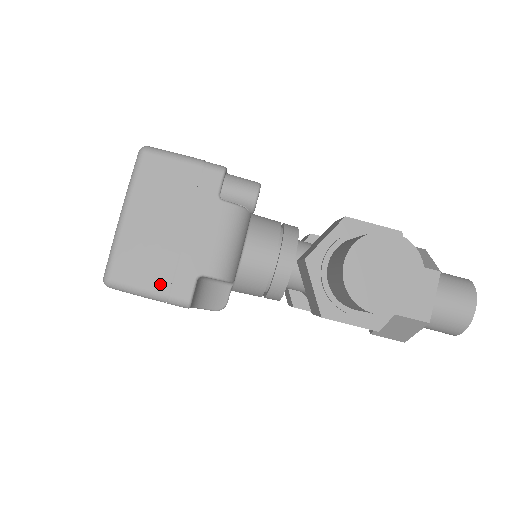
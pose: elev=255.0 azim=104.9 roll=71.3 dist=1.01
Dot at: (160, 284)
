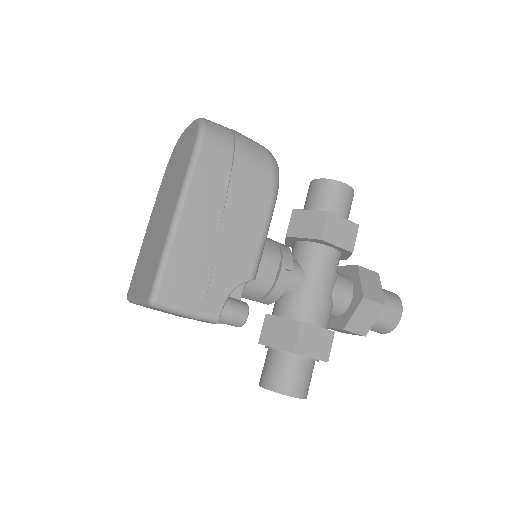
Dot at: occluded
